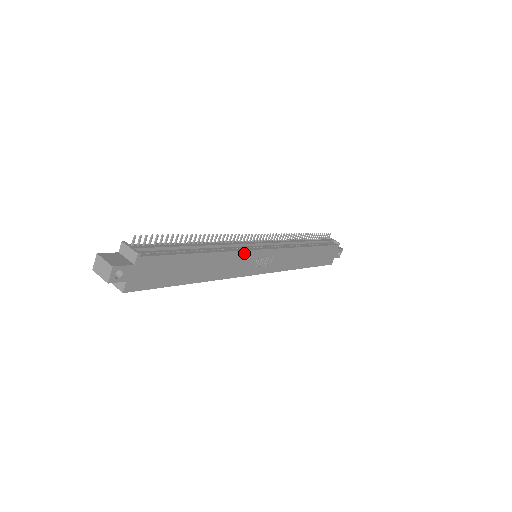
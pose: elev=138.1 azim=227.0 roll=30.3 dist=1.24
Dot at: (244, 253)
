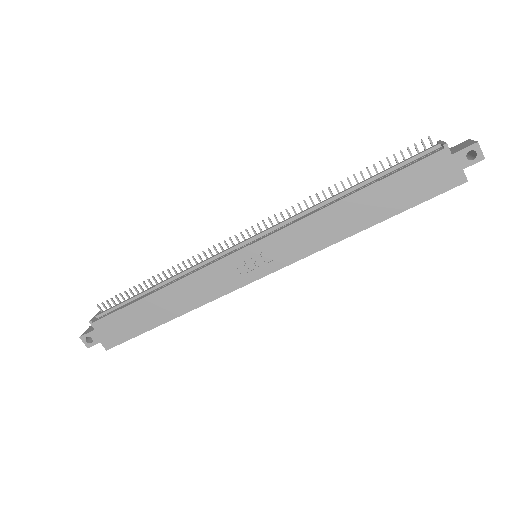
Dot at: (209, 269)
